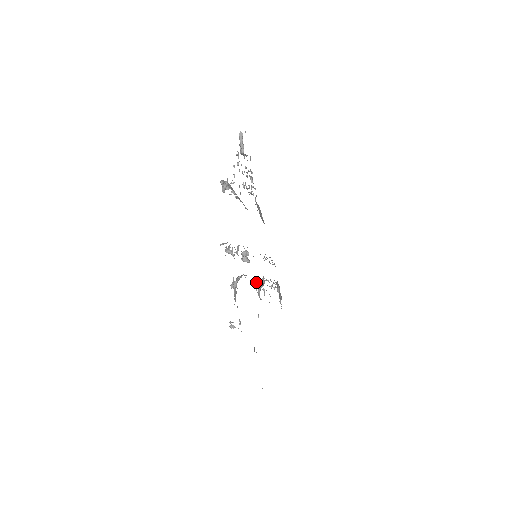
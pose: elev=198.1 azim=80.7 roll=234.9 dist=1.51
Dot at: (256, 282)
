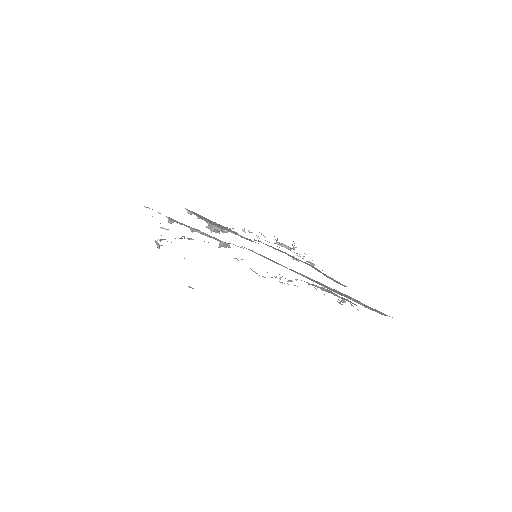
Dot at: (242, 259)
